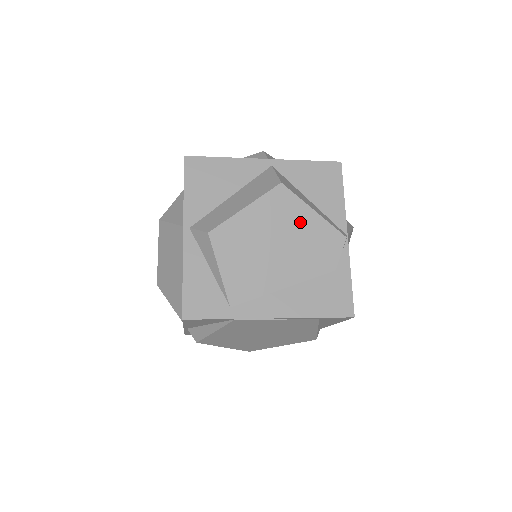
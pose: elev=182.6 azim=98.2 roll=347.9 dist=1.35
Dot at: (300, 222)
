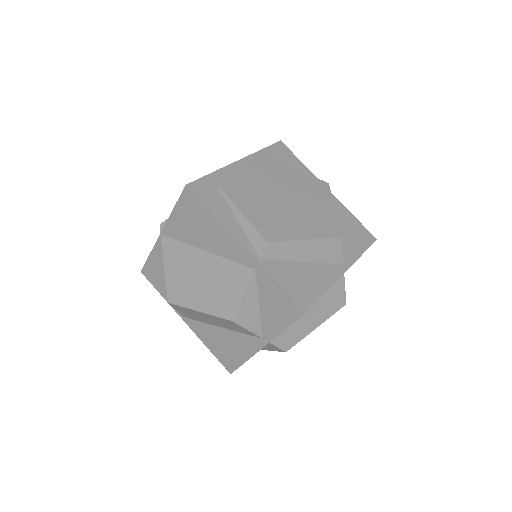
Dot at: occluded
